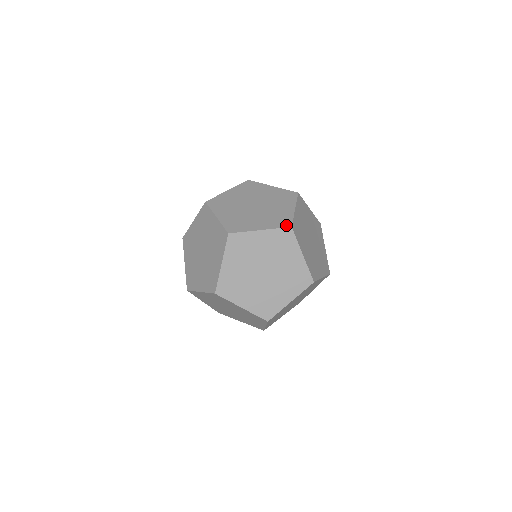
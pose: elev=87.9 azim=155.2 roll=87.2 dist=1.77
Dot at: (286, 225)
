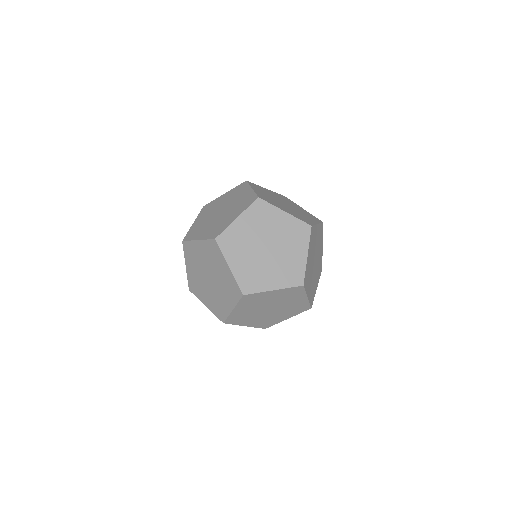
Dot at: (298, 283)
